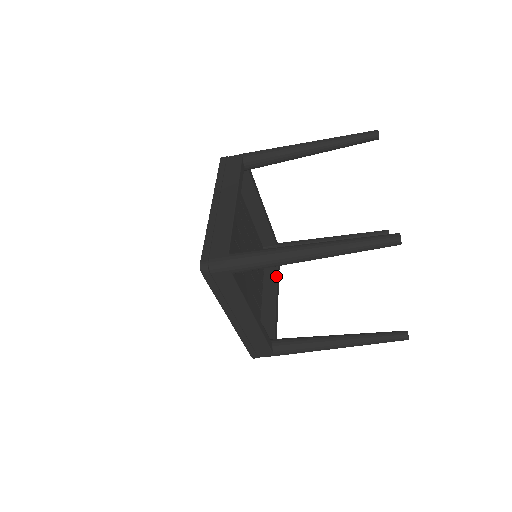
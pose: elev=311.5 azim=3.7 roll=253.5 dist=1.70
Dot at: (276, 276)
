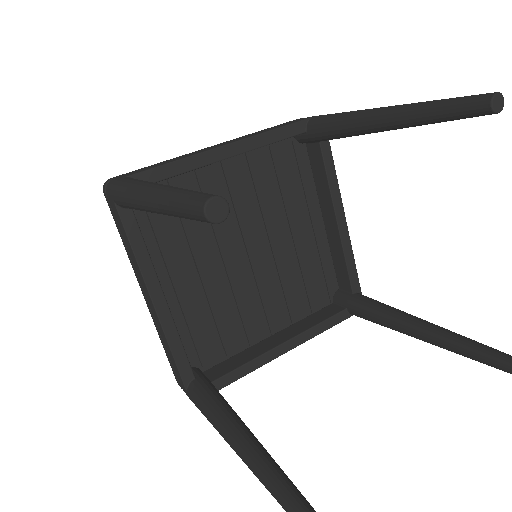
Dot at: (312, 326)
